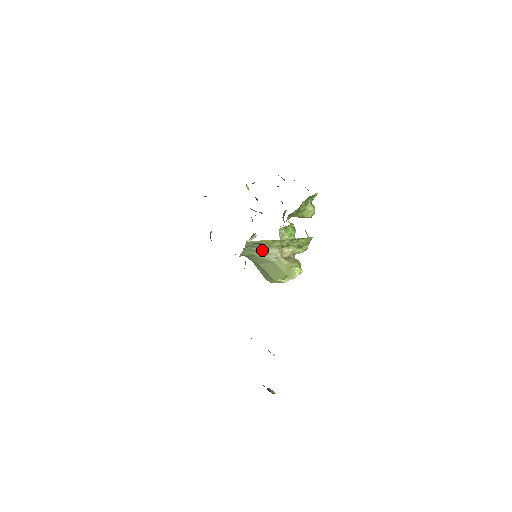
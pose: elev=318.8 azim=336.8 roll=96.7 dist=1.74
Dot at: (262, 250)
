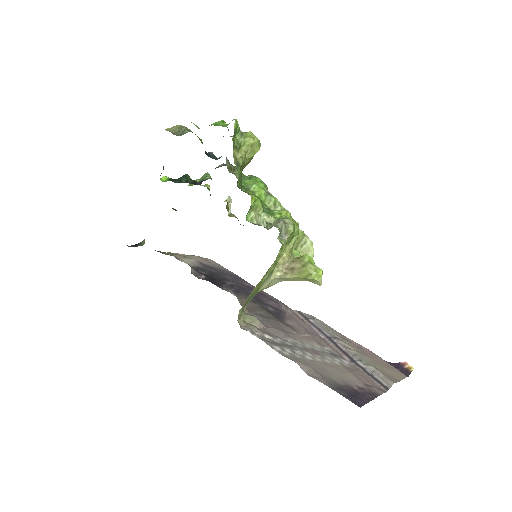
Dot at: (258, 290)
